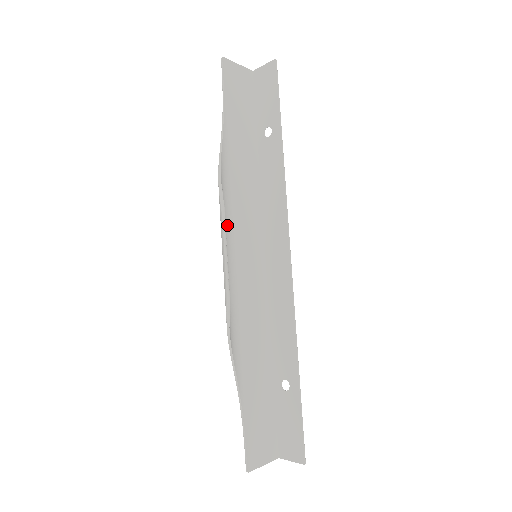
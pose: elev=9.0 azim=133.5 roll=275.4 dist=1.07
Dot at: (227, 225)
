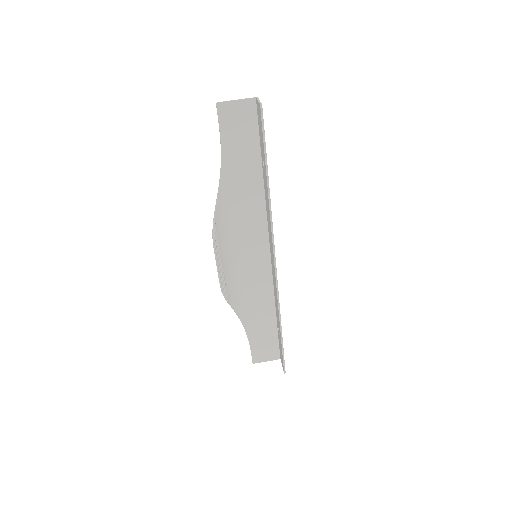
Dot at: (229, 239)
